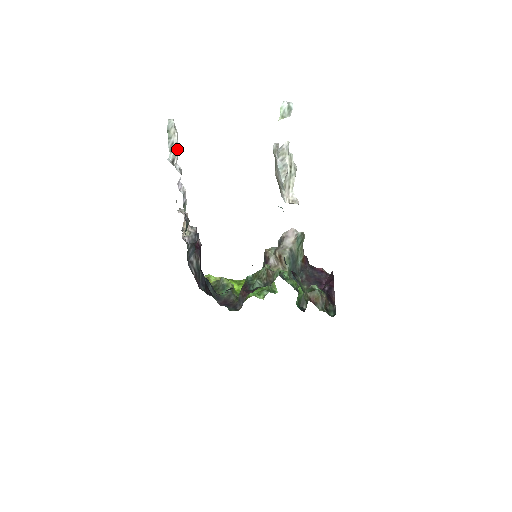
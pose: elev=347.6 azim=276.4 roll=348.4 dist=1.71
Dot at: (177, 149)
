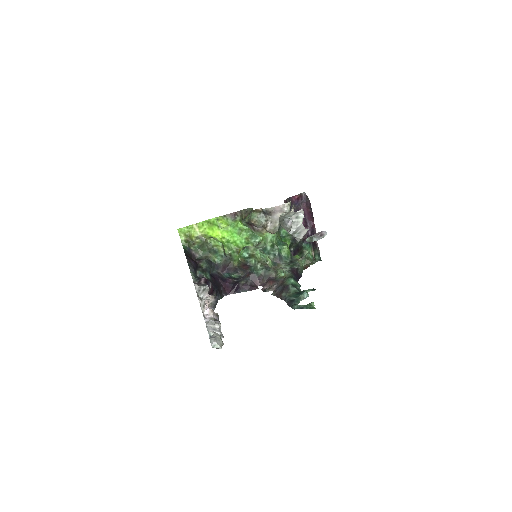
Dot at: occluded
